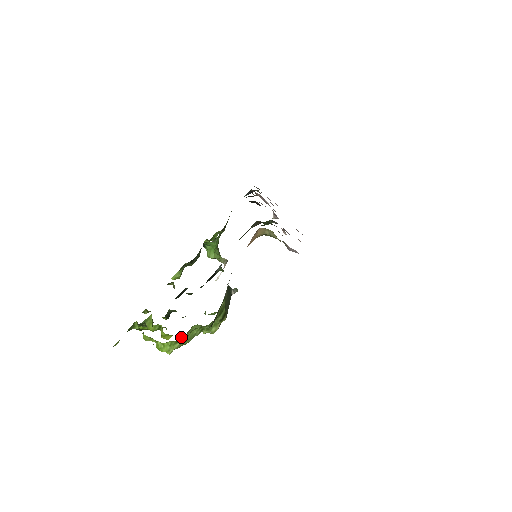
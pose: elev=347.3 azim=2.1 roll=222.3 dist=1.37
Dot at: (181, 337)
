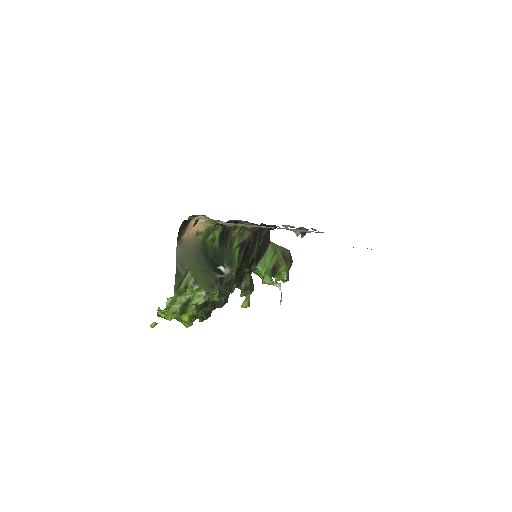
Dot at: (187, 314)
